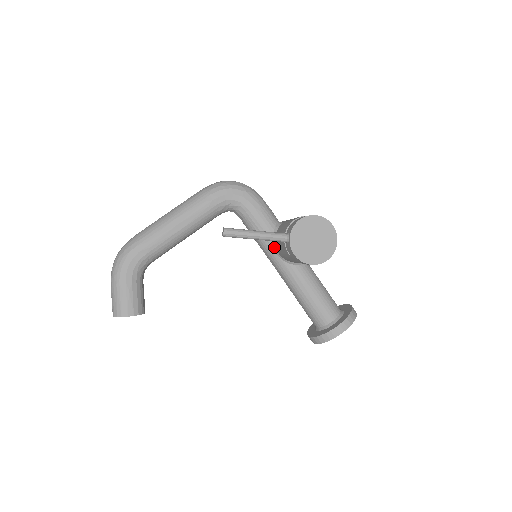
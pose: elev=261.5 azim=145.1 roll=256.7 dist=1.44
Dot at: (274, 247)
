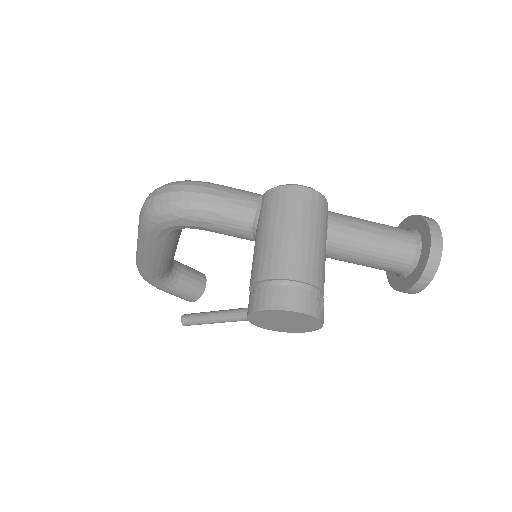
Dot at: occluded
